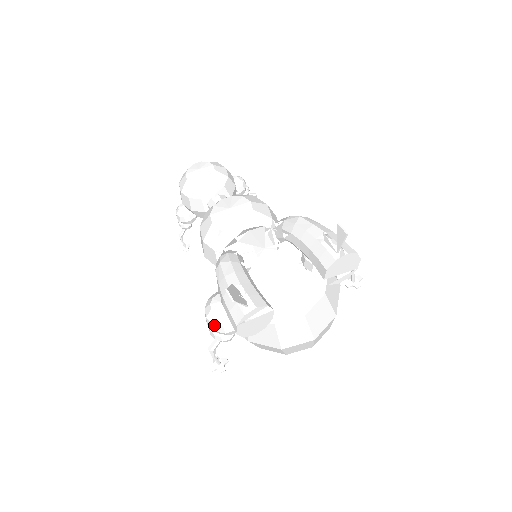
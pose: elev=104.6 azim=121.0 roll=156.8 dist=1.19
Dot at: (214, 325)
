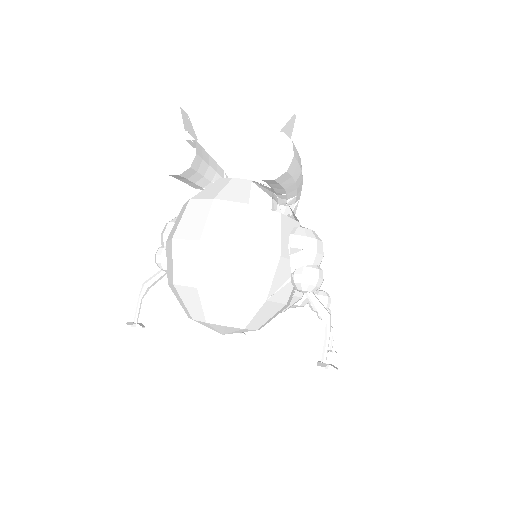
Dot at: (166, 225)
